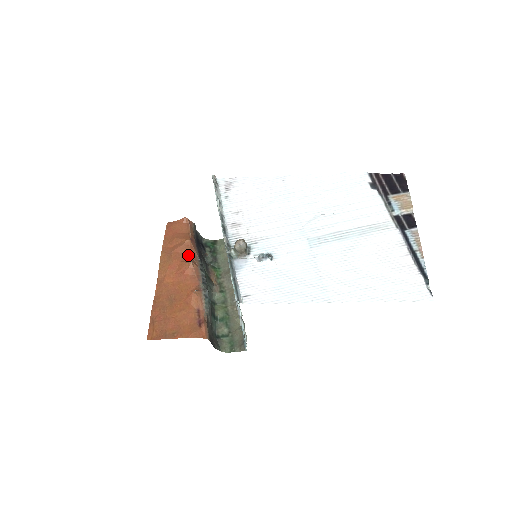
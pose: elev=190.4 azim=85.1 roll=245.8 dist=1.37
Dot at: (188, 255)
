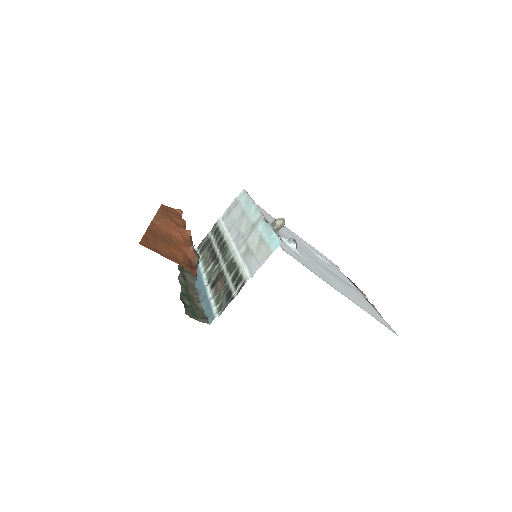
Dot at: (184, 227)
